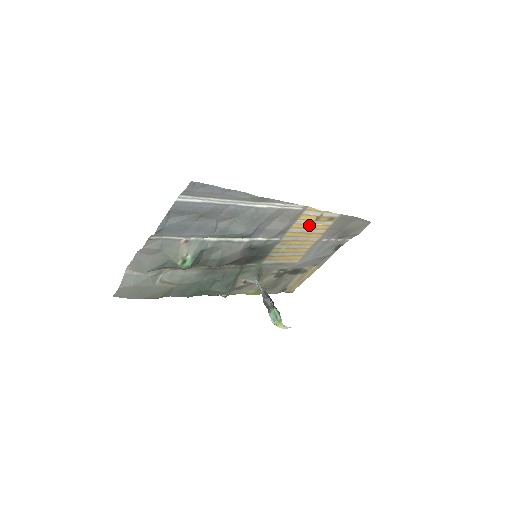
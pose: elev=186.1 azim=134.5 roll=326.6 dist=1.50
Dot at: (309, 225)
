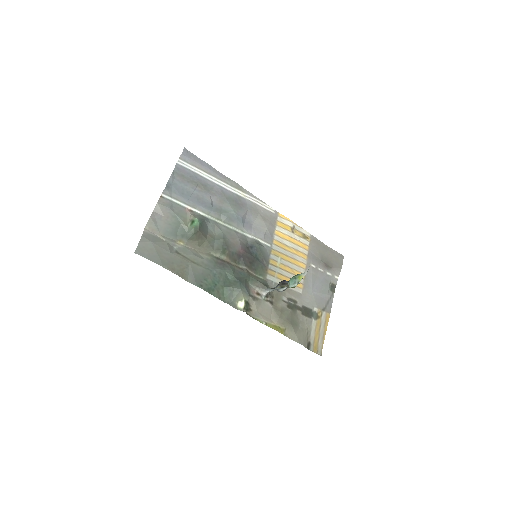
Dot at: (289, 237)
